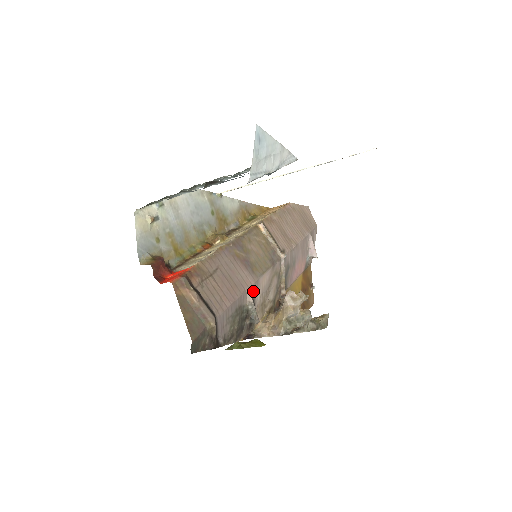
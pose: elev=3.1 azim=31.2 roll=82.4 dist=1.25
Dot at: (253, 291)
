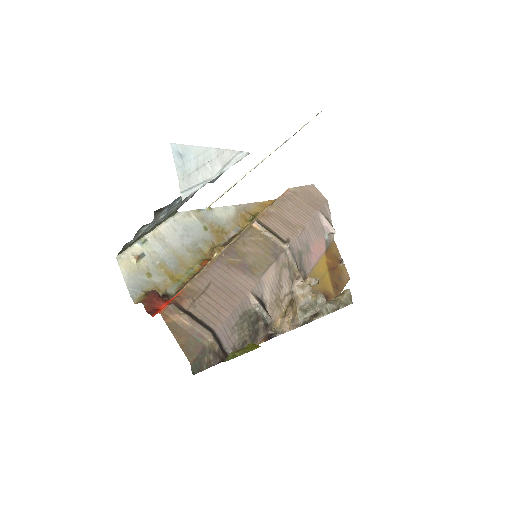
Dot at: (257, 292)
